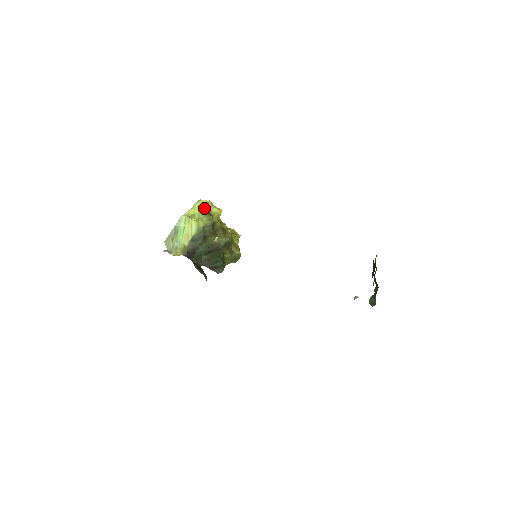
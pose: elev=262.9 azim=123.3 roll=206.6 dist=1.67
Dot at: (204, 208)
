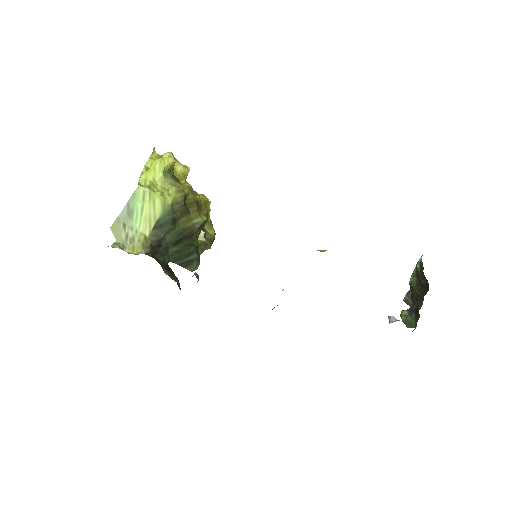
Dot at: (168, 170)
